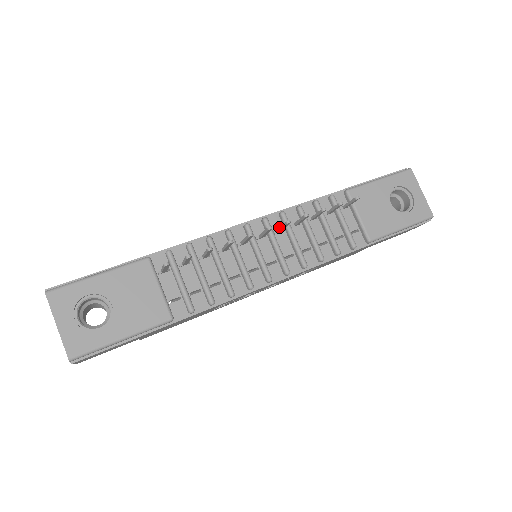
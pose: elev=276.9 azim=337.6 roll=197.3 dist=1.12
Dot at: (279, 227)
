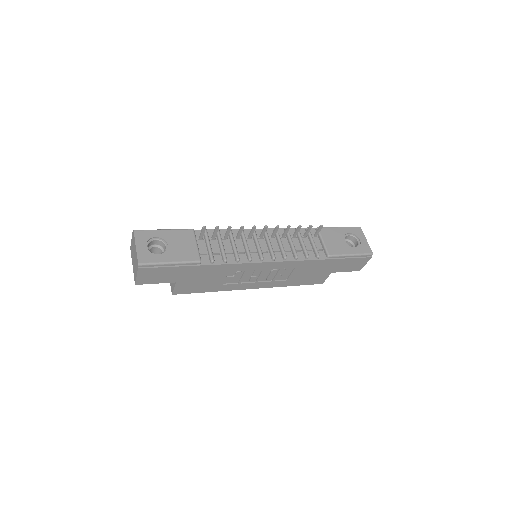
Dot at: (272, 233)
